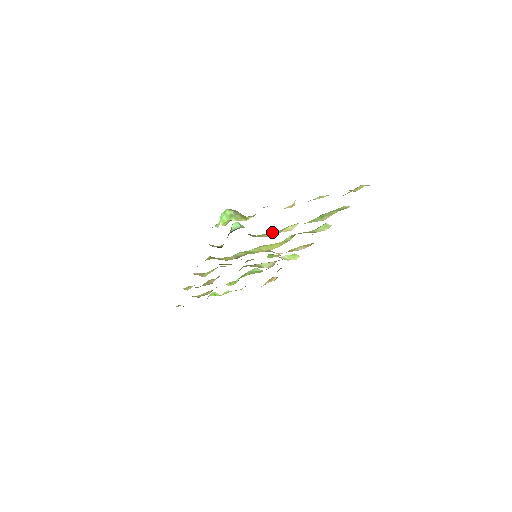
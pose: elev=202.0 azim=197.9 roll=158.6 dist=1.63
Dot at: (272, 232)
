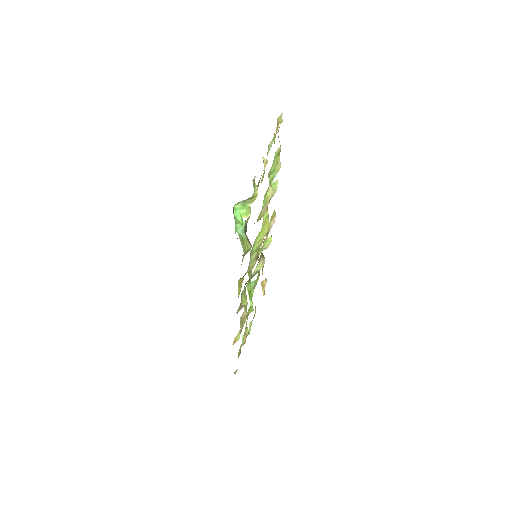
Dot at: (261, 211)
